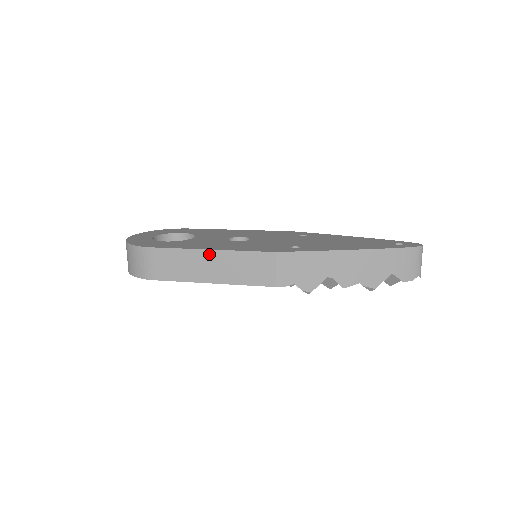
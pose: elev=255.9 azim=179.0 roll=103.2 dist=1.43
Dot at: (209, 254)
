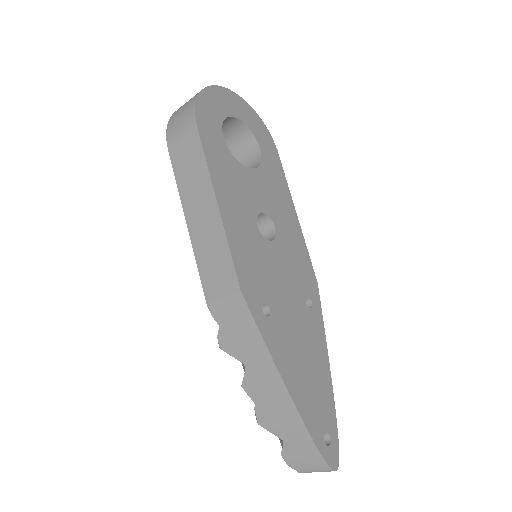
Dot at: (213, 205)
